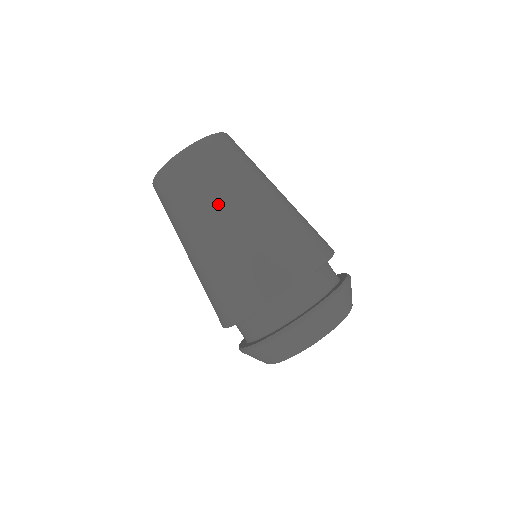
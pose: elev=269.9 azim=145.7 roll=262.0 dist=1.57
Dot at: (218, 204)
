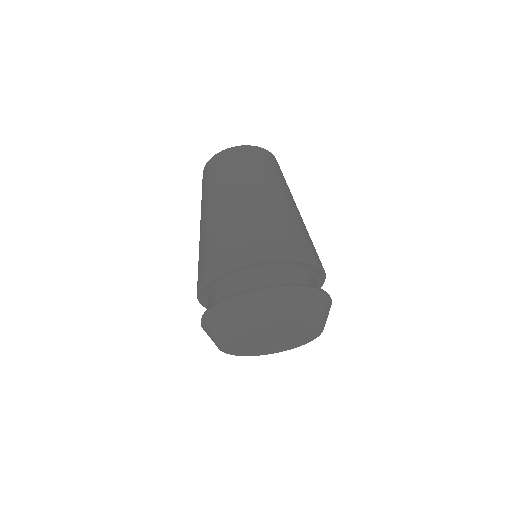
Dot at: (262, 183)
